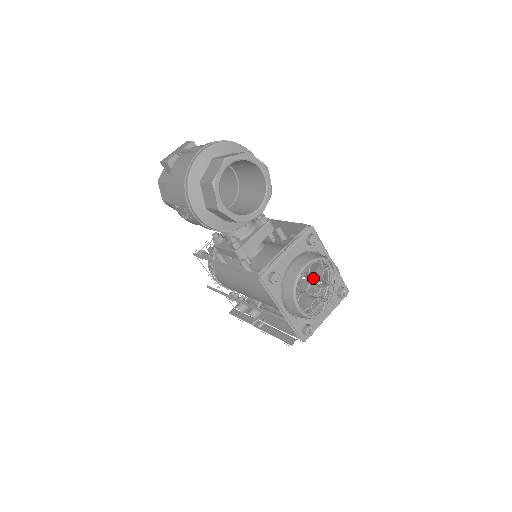
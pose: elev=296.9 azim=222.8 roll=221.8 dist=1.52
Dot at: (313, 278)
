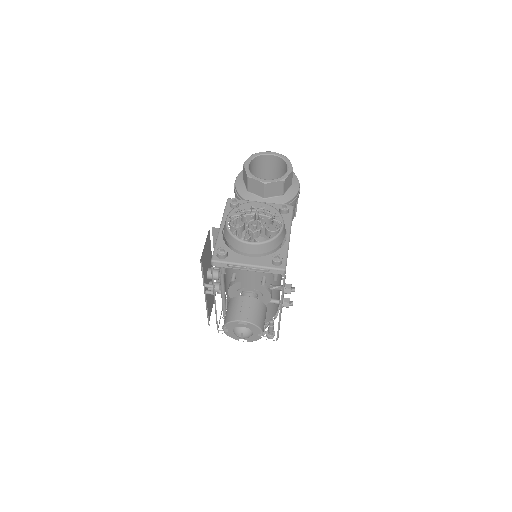
Dot at: occluded
